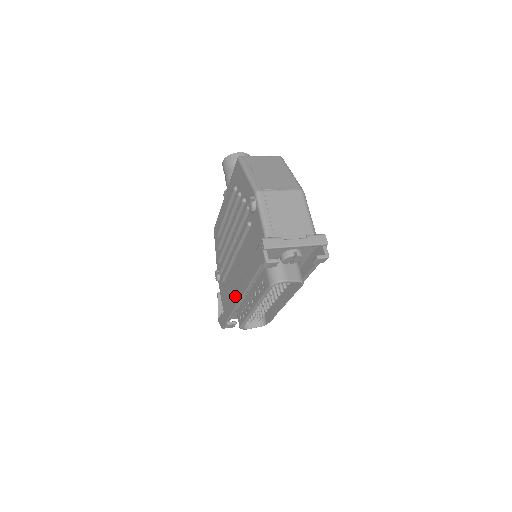
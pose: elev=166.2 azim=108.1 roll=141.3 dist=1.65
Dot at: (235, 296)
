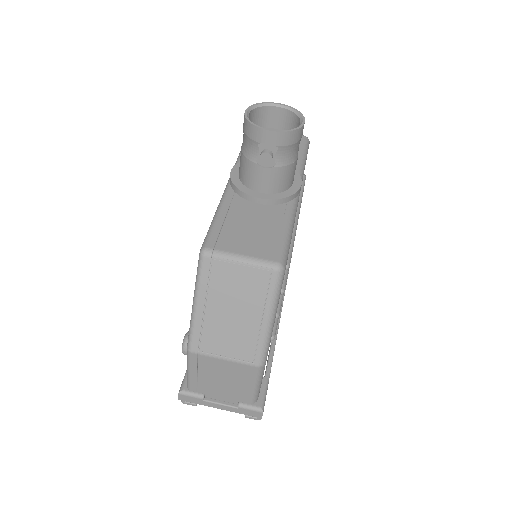
Dot at: occluded
